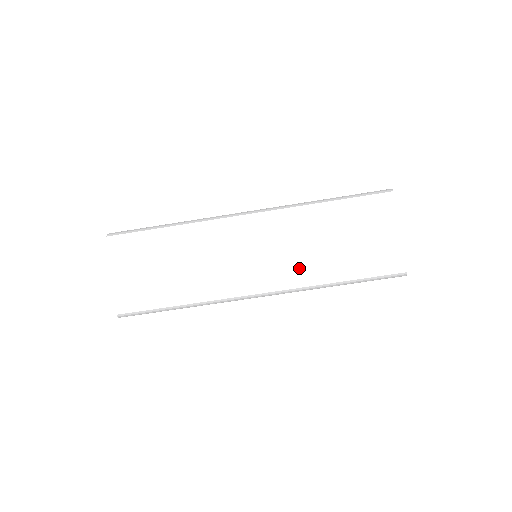
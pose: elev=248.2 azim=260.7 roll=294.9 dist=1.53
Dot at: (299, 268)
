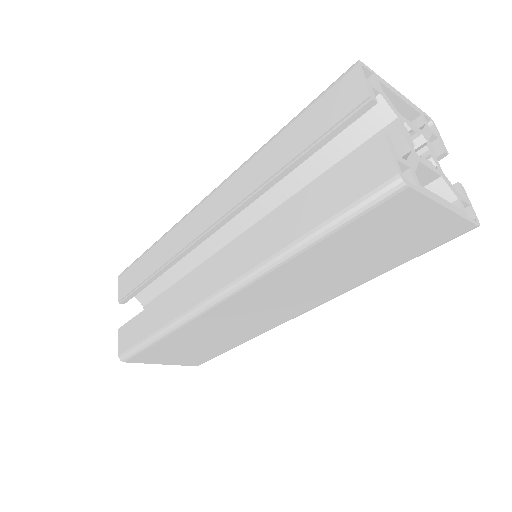
Dot at: (327, 290)
